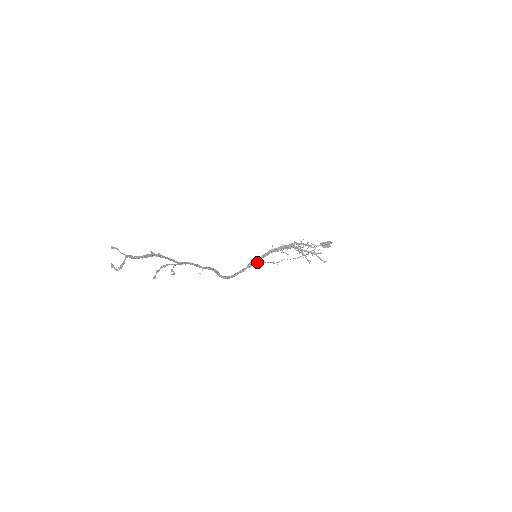
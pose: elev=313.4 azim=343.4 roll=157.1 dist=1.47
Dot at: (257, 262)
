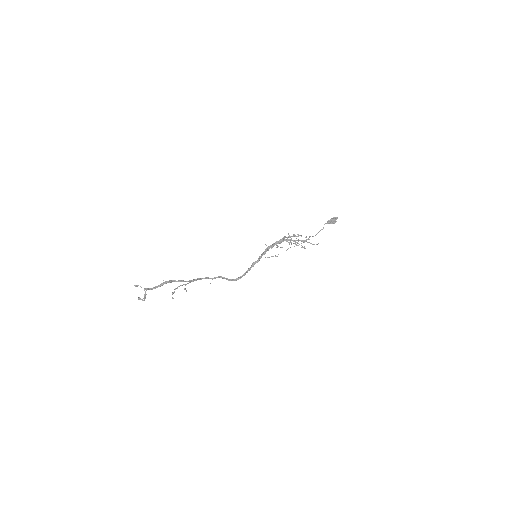
Dot at: (259, 260)
